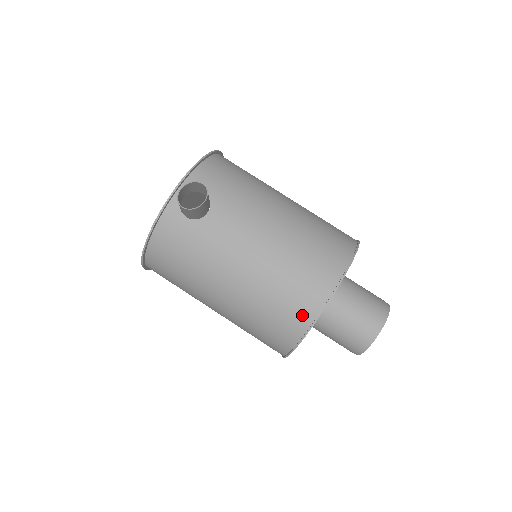
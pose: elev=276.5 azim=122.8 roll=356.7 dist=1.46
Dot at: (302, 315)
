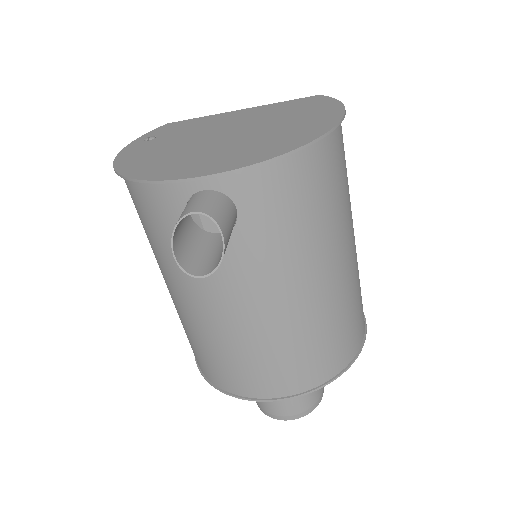
Dot at: (223, 381)
